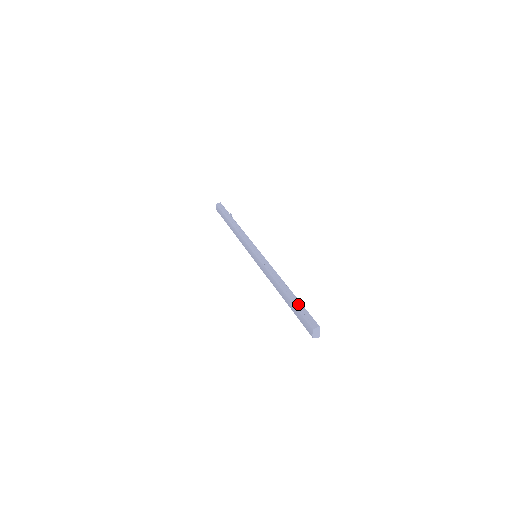
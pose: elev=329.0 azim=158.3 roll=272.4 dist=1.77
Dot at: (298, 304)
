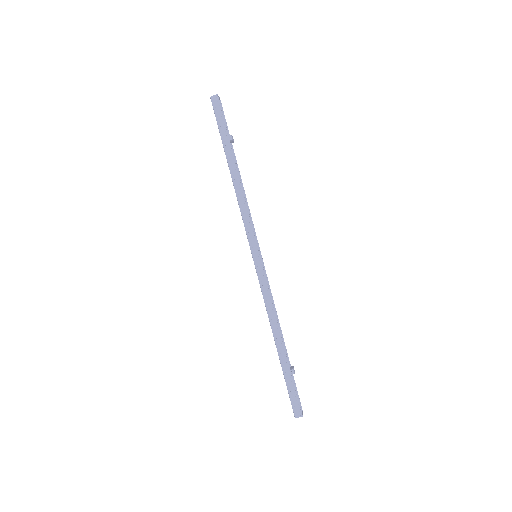
Dot at: (288, 377)
